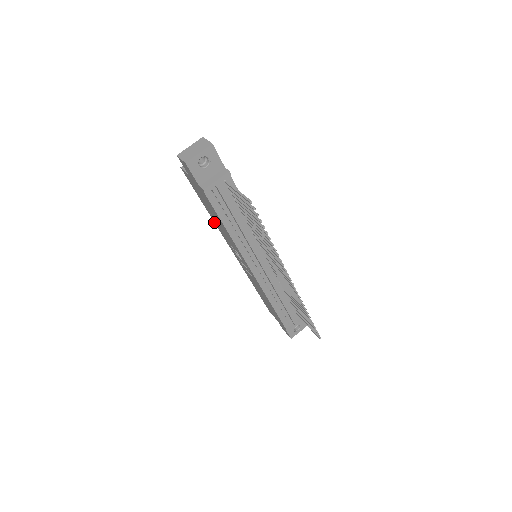
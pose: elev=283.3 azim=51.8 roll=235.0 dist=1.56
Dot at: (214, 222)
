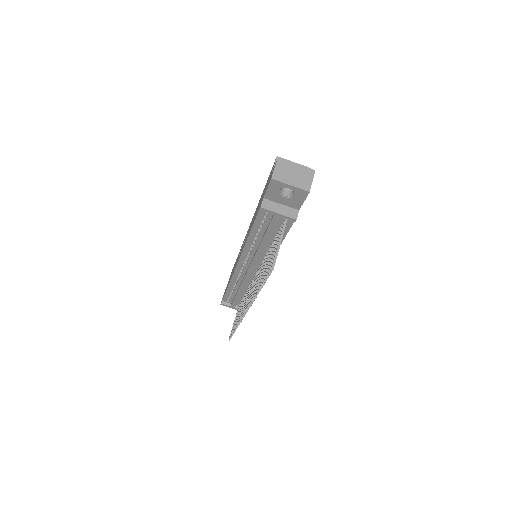
Dot at: occluded
